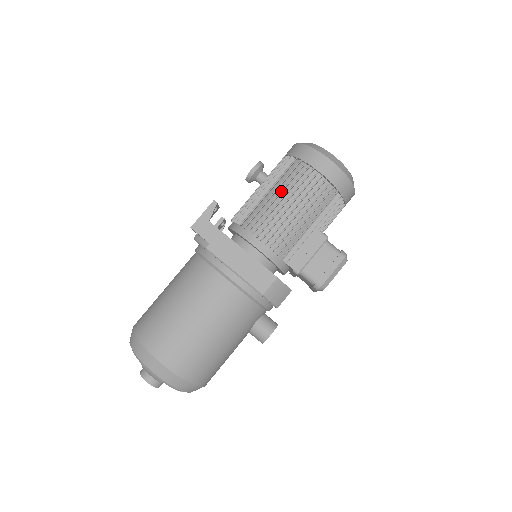
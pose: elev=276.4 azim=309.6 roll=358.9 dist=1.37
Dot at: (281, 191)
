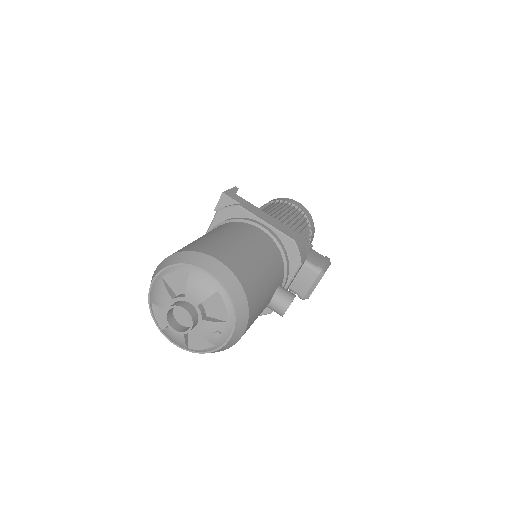
Dot at: (275, 207)
